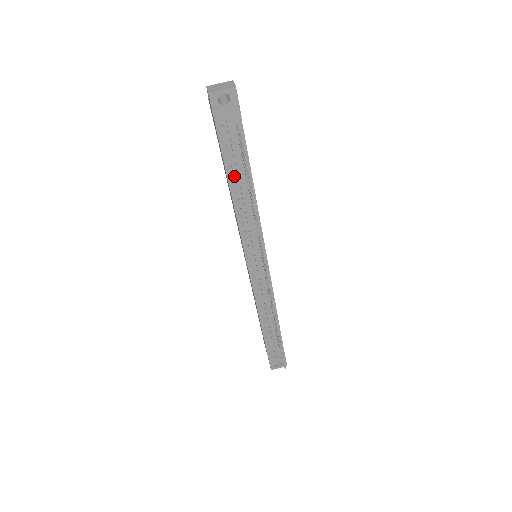
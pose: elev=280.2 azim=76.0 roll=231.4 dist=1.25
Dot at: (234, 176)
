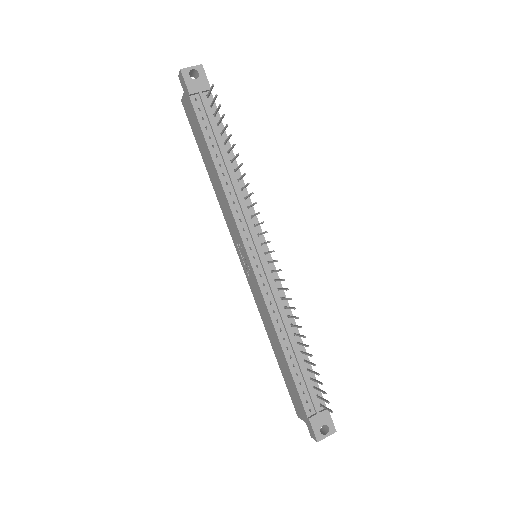
Dot at: (215, 148)
